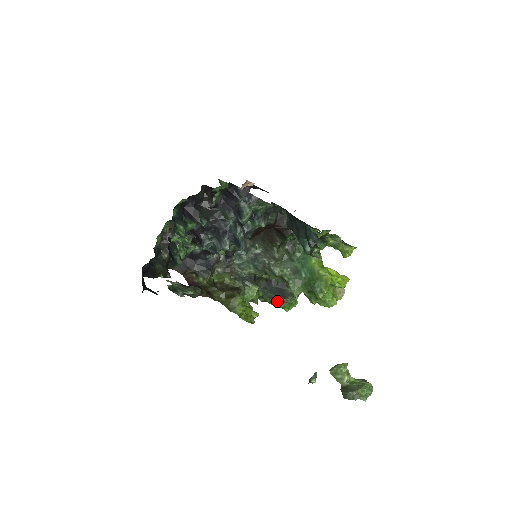
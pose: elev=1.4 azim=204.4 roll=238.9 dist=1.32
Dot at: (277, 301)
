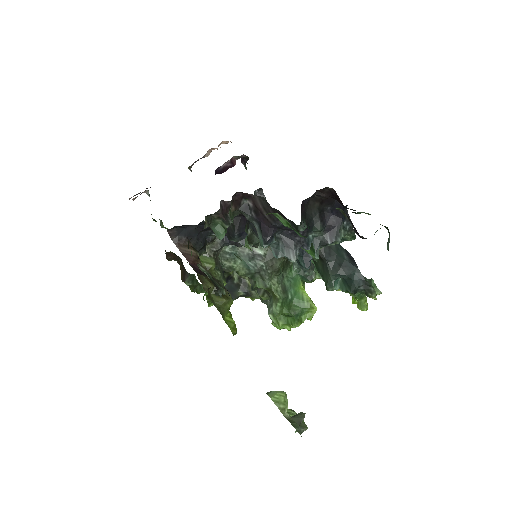
Dot at: occluded
